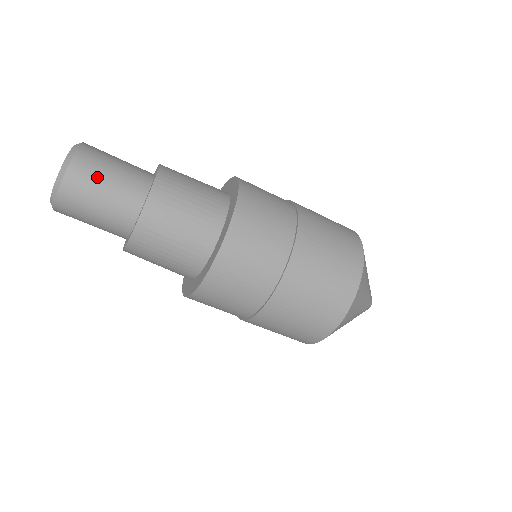
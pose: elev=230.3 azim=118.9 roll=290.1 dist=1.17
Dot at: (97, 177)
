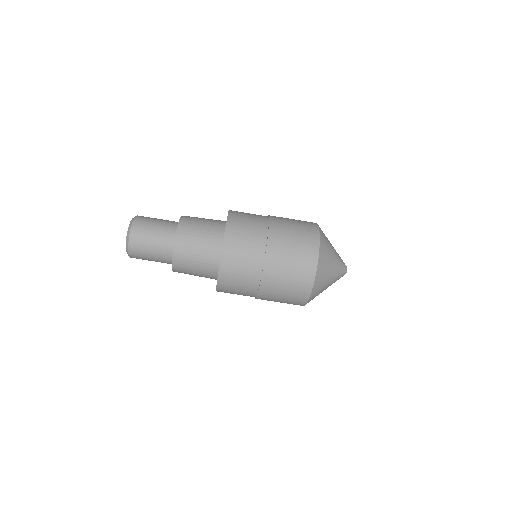
Dot at: (146, 236)
